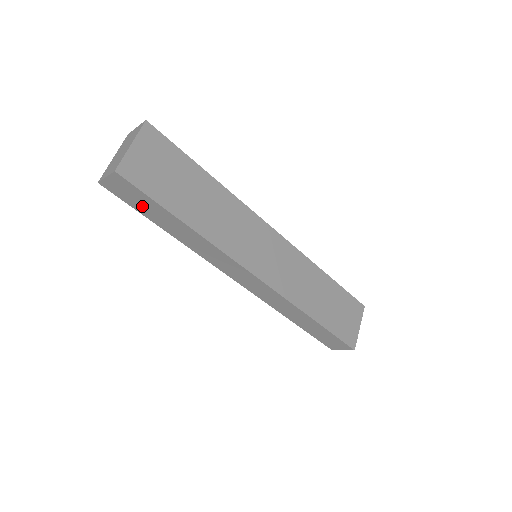
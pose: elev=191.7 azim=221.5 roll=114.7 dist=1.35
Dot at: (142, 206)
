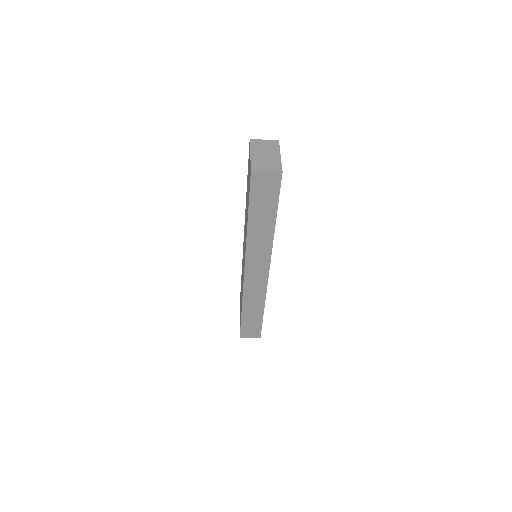
Dot at: (261, 199)
